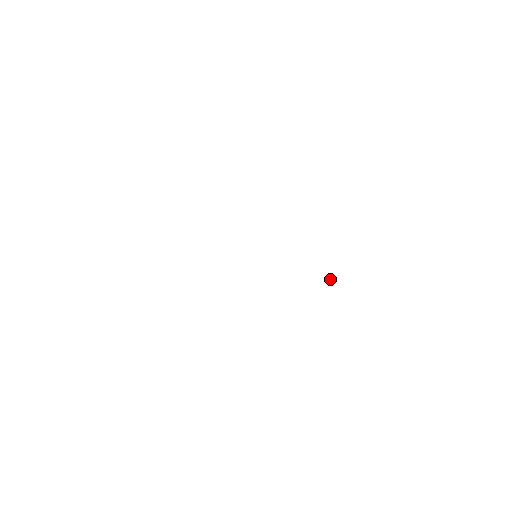
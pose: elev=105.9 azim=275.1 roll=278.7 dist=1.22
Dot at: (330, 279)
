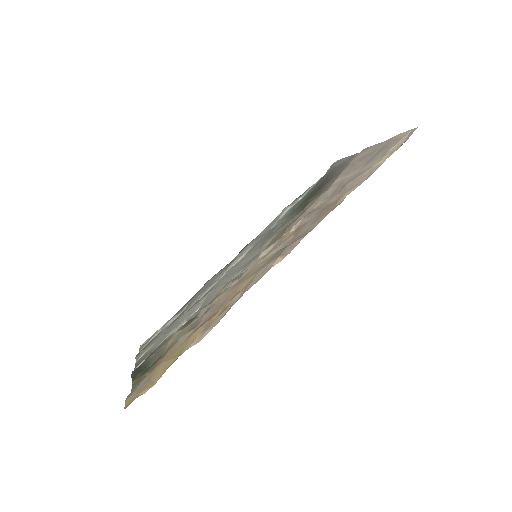
Dot at: (296, 201)
